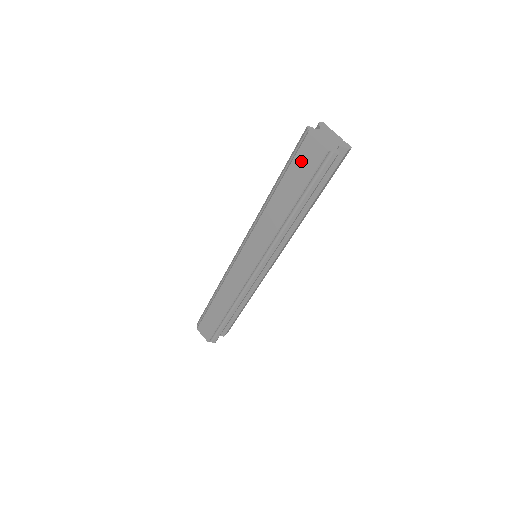
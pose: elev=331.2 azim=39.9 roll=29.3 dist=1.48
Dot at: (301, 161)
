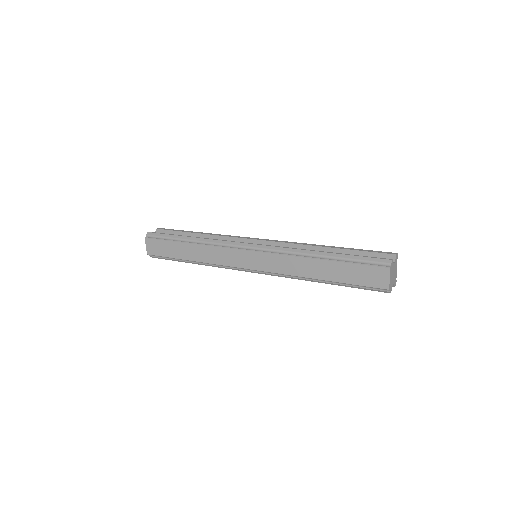
Dot at: (365, 272)
